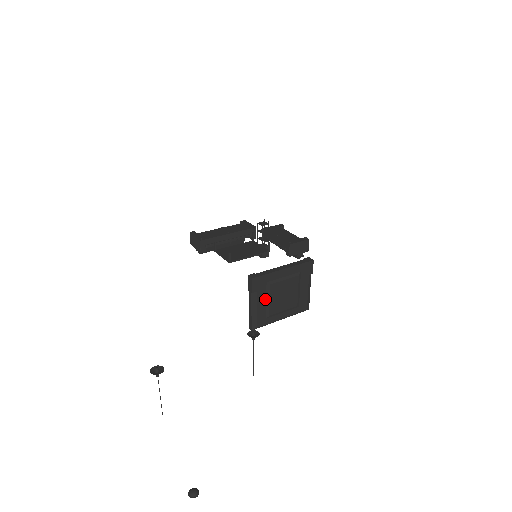
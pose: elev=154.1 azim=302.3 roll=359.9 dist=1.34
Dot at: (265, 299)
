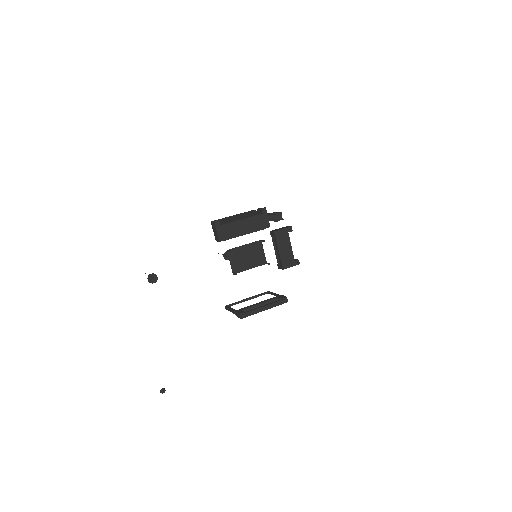
Dot at: occluded
